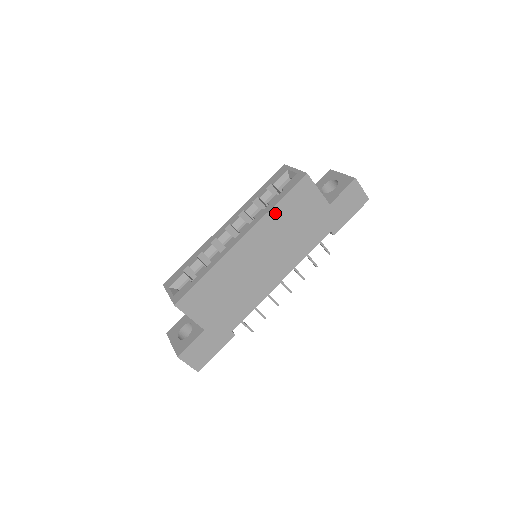
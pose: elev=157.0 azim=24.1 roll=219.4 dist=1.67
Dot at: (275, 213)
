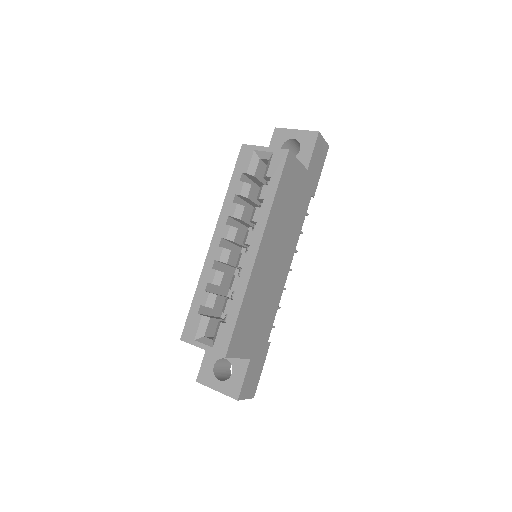
Dot at: (275, 207)
